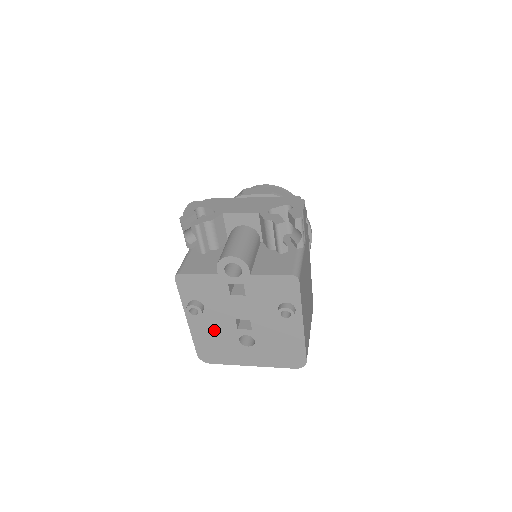
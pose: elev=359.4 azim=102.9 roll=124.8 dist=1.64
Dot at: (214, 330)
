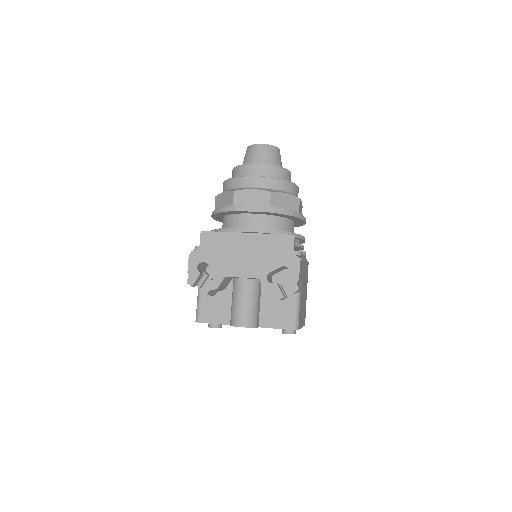
Dot at: occluded
